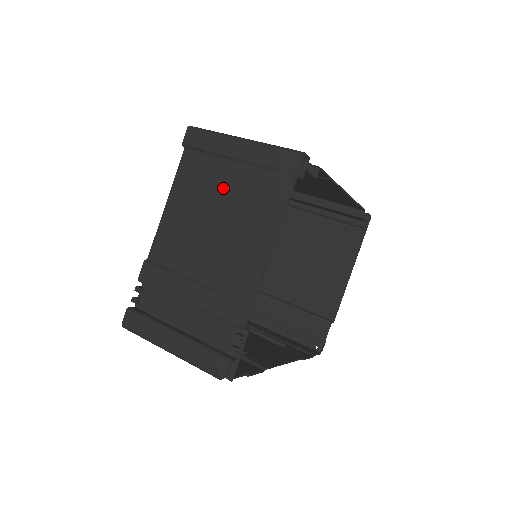
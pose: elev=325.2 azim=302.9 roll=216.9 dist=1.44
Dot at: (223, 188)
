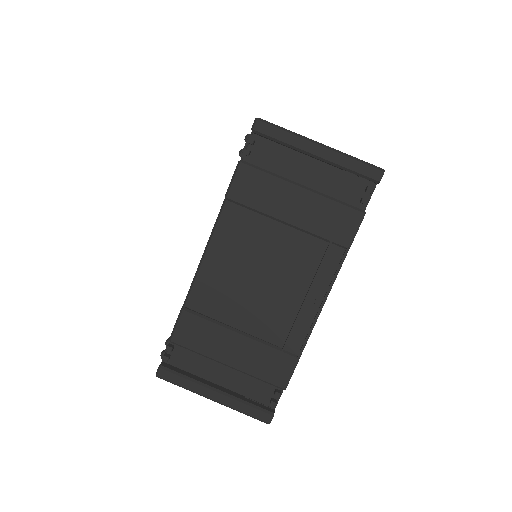
Dot at: occluded
